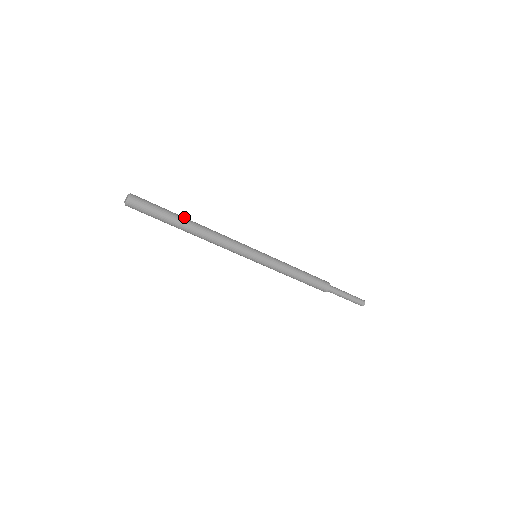
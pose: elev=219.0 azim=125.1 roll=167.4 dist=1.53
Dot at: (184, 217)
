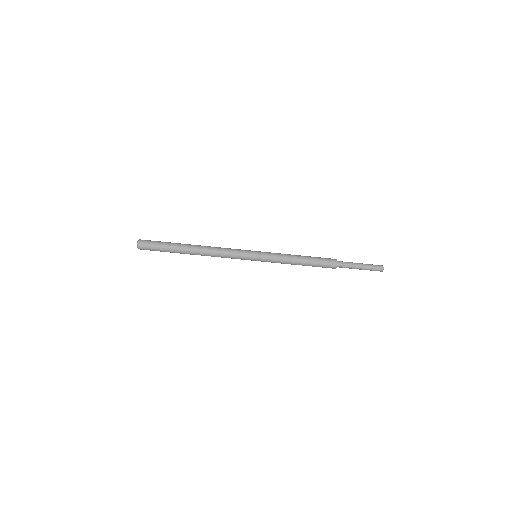
Dot at: (184, 245)
